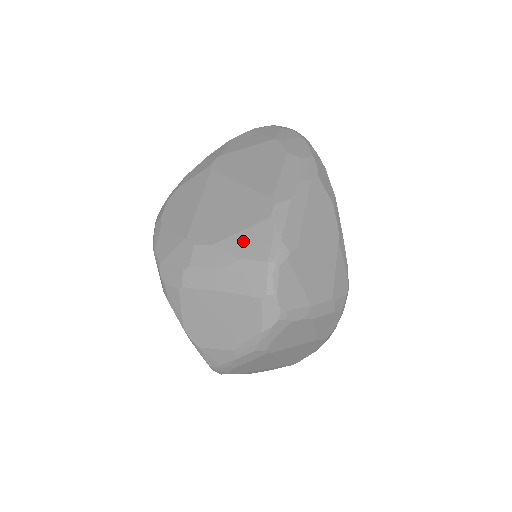
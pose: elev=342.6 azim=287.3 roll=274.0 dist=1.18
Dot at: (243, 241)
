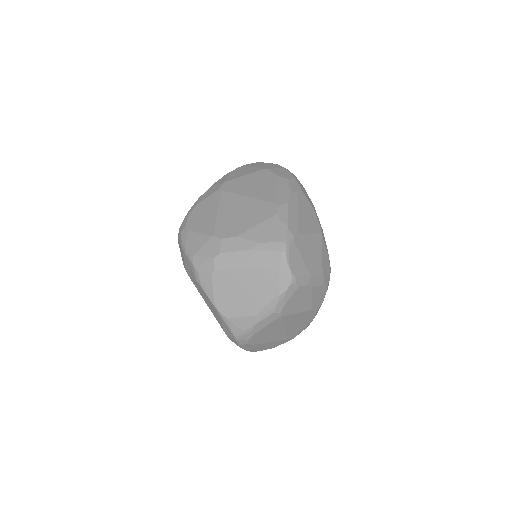
Dot at: (259, 231)
